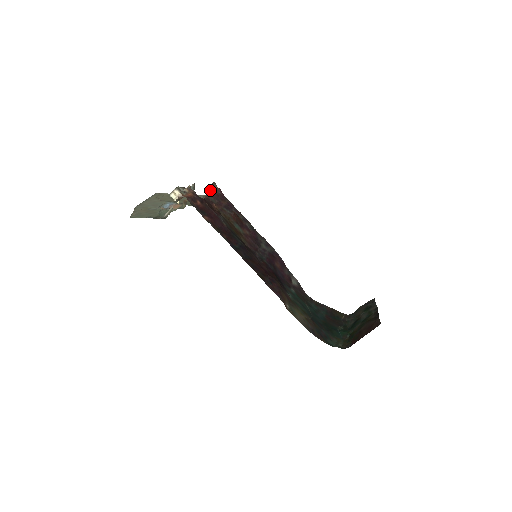
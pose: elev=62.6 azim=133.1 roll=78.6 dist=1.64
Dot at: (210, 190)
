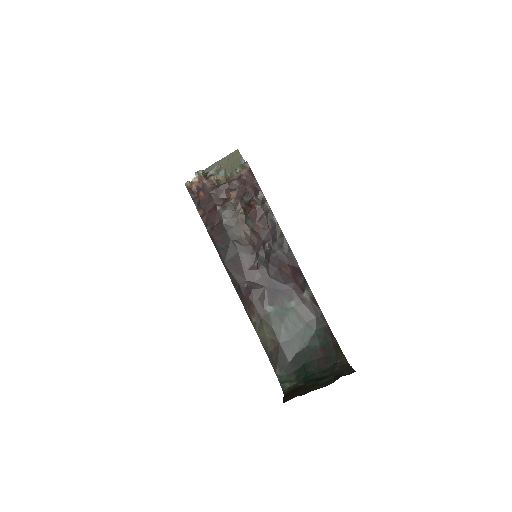
Dot at: (237, 172)
